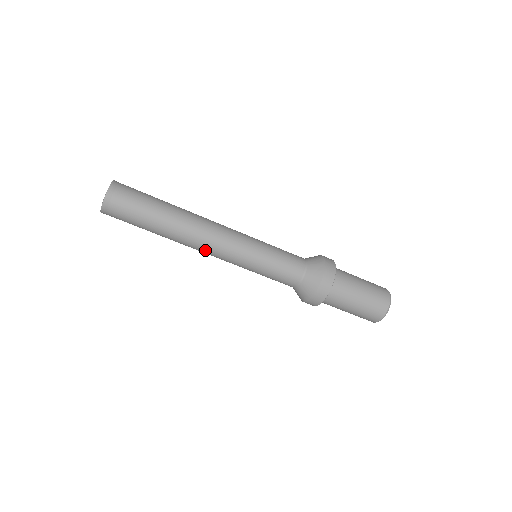
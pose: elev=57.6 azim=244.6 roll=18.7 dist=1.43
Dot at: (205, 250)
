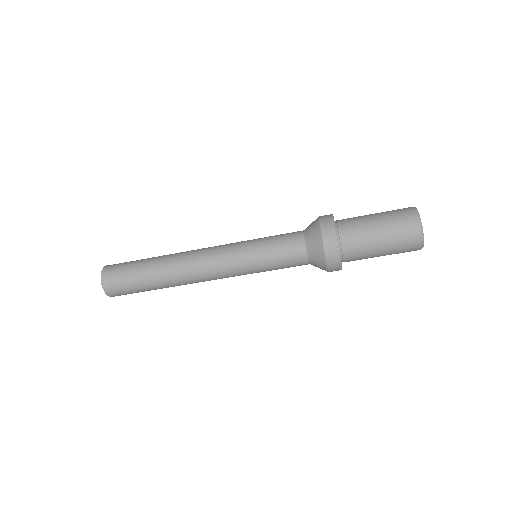
Dot at: occluded
